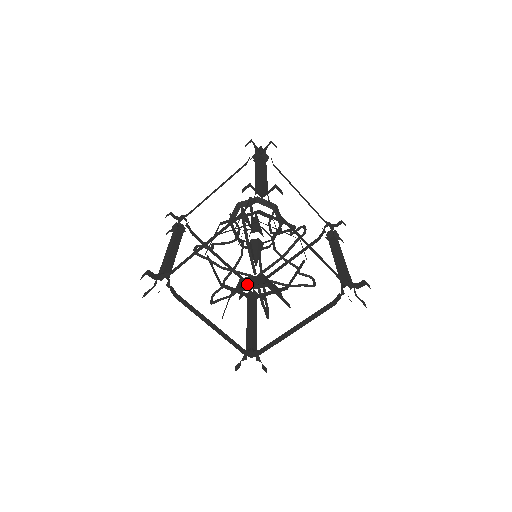
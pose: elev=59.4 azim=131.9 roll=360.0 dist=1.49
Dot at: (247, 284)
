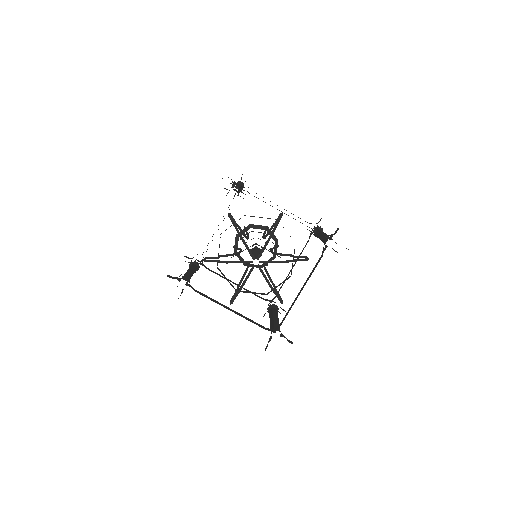
Dot at: occluded
